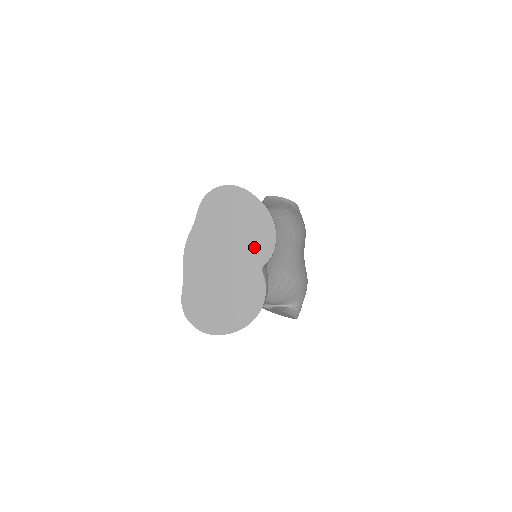
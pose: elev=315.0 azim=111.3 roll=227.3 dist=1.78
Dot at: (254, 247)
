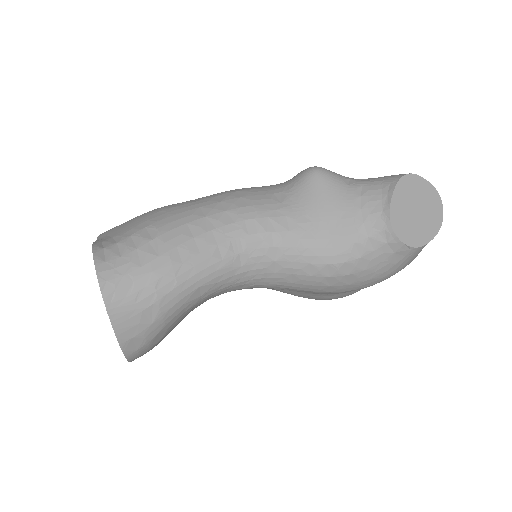
Dot at: occluded
